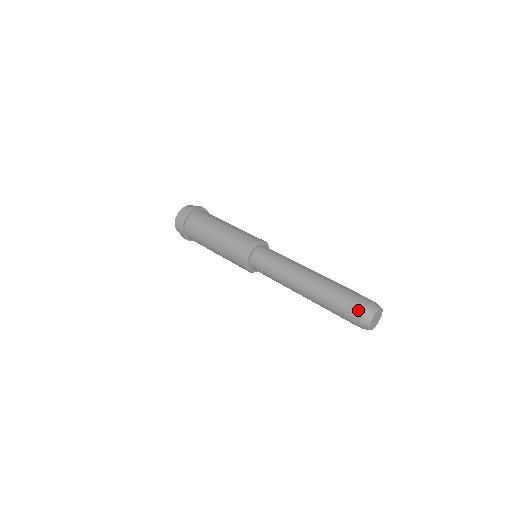
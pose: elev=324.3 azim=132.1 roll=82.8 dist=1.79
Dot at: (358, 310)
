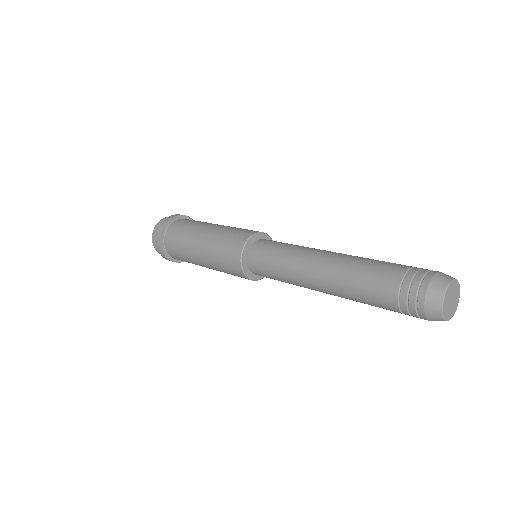
Dot at: (417, 287)
